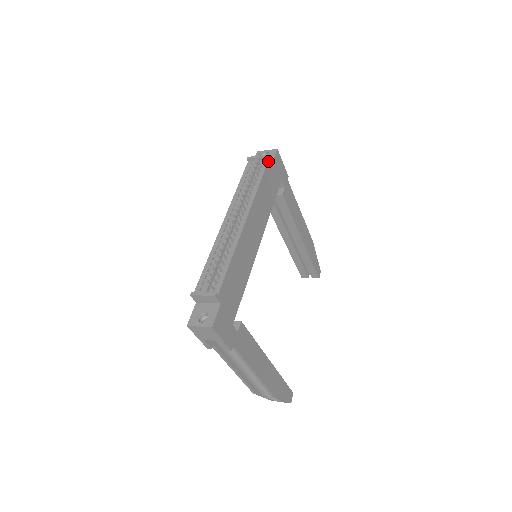
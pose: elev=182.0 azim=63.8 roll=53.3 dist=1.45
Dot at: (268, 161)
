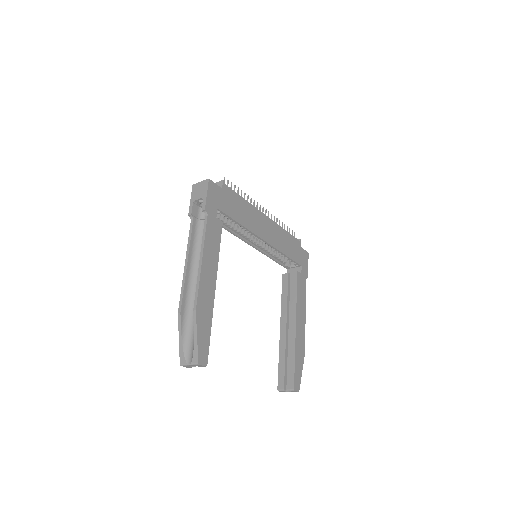
Dot at: (298, 240)
